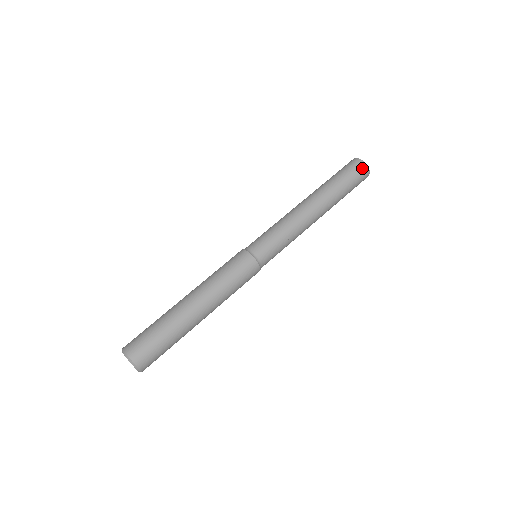
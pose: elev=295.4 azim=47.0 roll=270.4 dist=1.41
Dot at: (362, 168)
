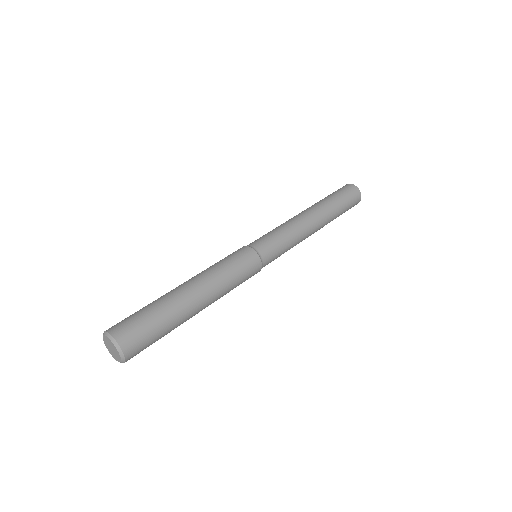
Dot at: (346, 186)
